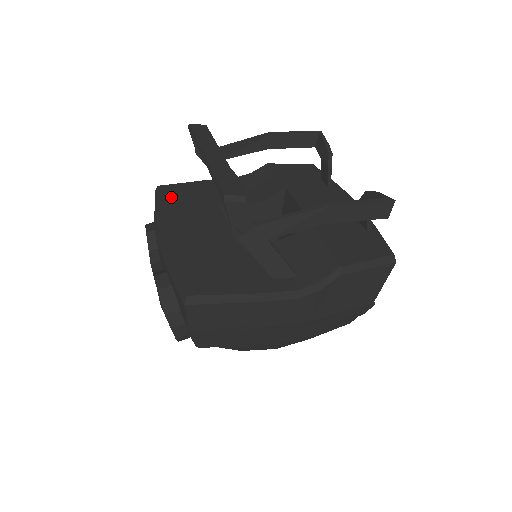
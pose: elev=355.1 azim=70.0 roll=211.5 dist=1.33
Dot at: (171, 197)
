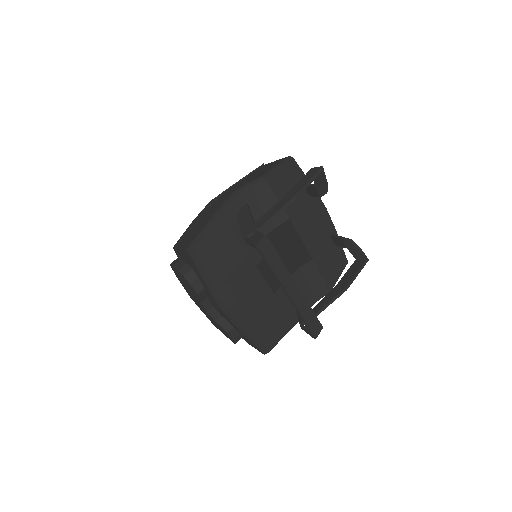
Dot at: (212, 262)
